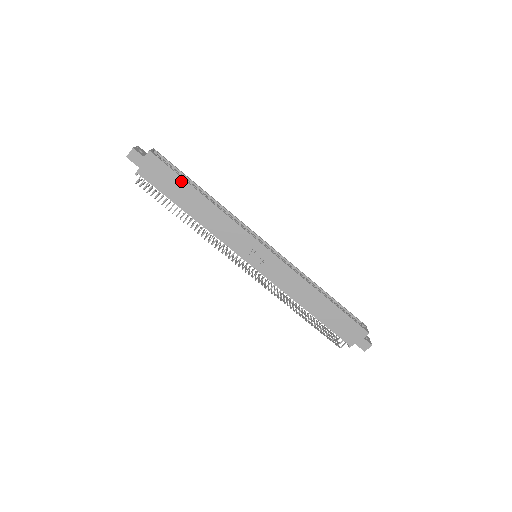
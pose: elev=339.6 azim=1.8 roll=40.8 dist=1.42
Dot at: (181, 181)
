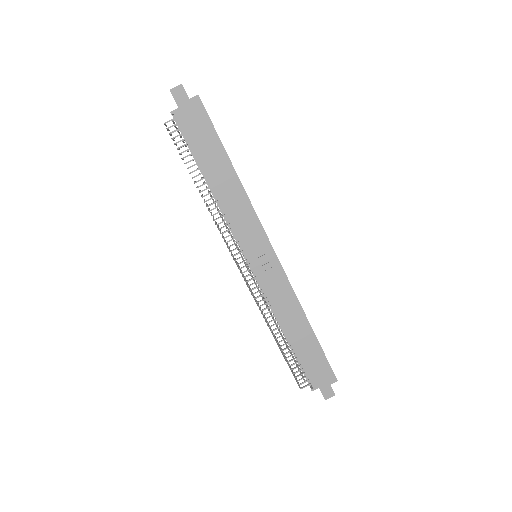
Dot at: (217, 142)
